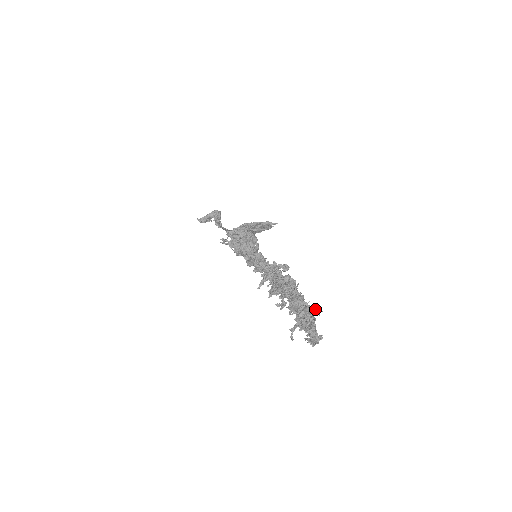
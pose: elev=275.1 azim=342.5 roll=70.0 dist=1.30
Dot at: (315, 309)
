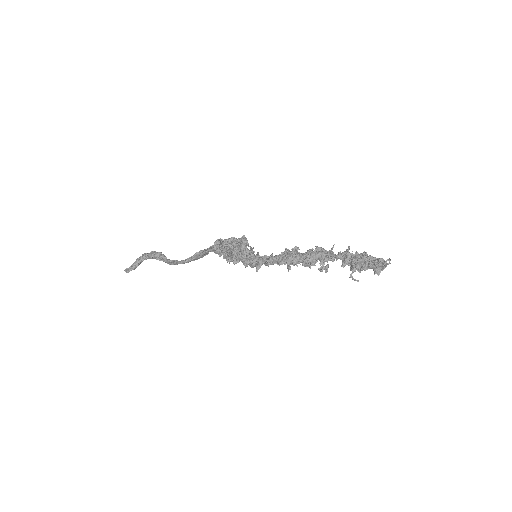
Dot at: (361, 253)
